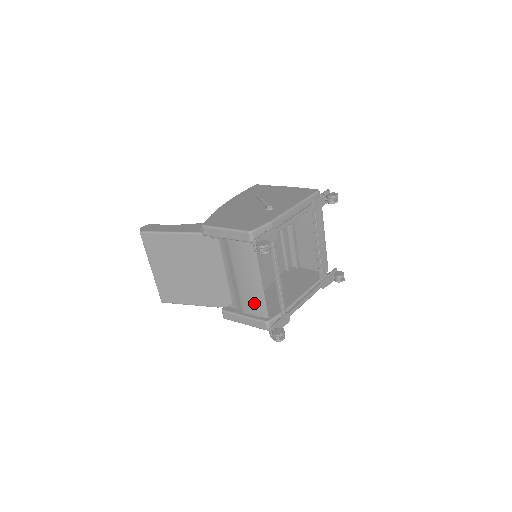
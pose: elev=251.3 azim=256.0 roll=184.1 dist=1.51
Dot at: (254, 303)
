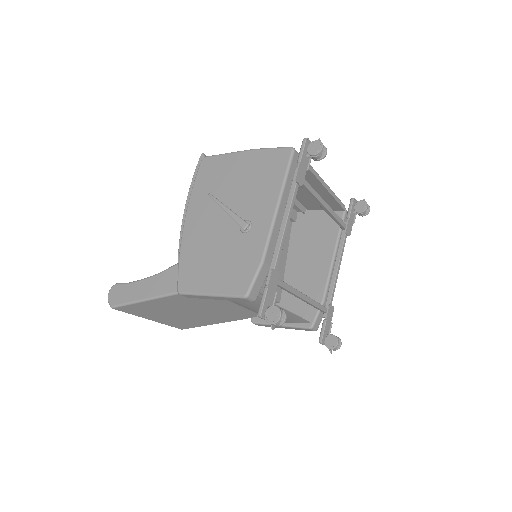
Dot at: (286, 319)
